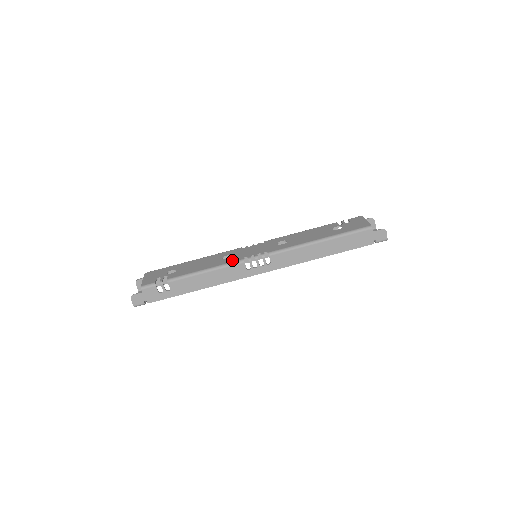
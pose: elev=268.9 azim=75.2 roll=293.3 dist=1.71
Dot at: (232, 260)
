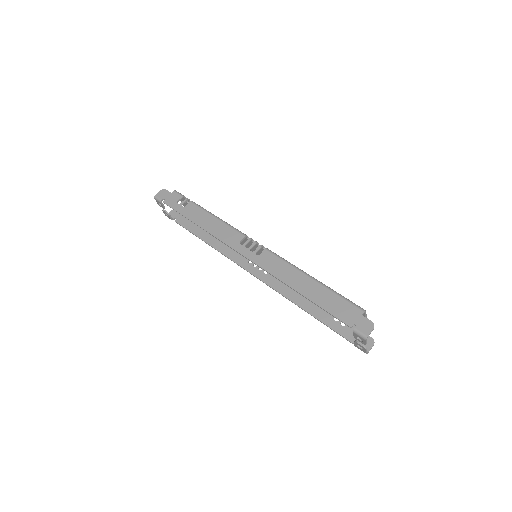
Dot at: occluded
